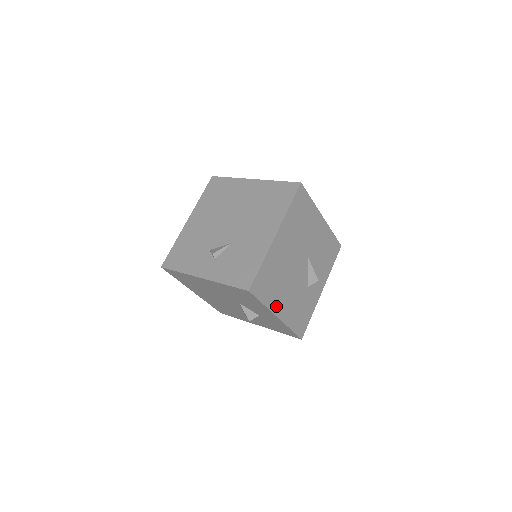
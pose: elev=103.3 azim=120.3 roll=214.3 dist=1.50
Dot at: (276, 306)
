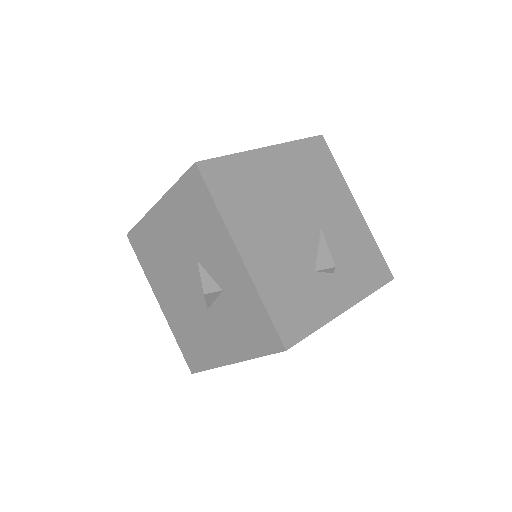
Dot at: (241, 235)
